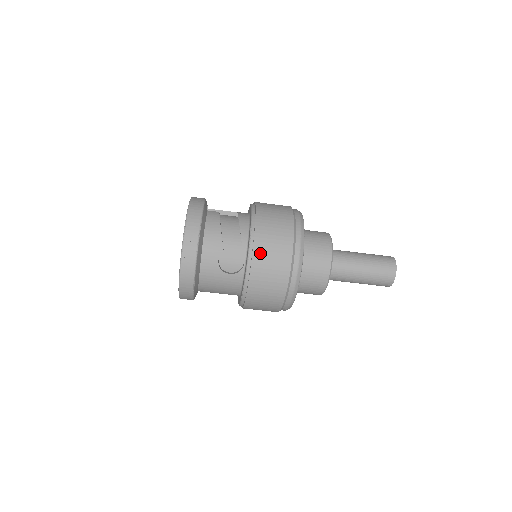
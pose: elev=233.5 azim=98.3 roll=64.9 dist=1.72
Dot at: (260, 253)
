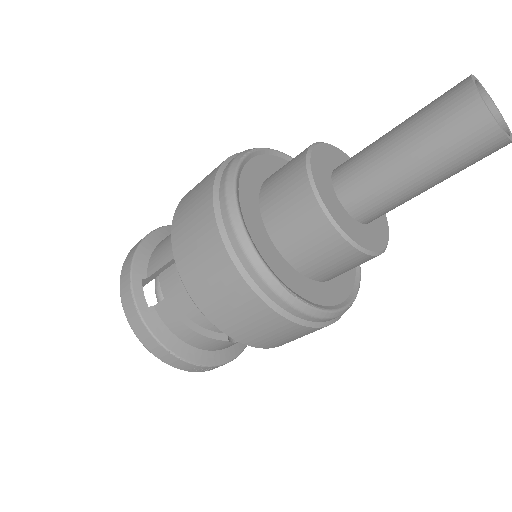
Dot at: (266, 344)
